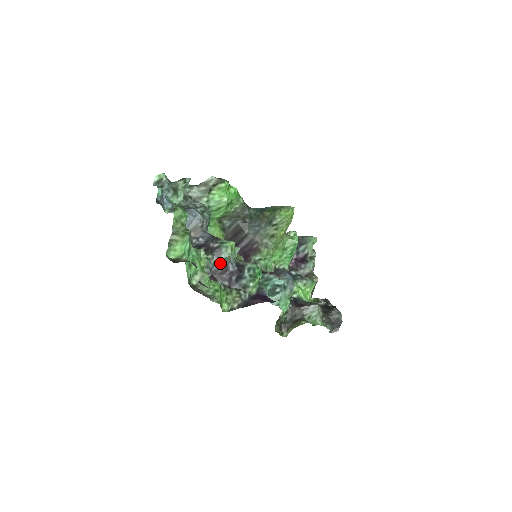
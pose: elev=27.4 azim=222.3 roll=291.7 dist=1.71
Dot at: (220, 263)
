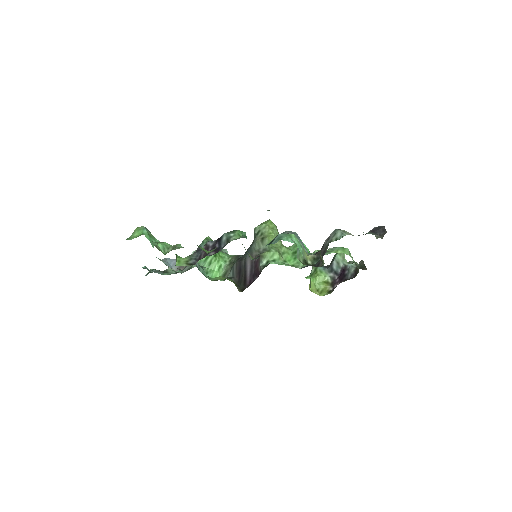
Dot at: (201, 251)
